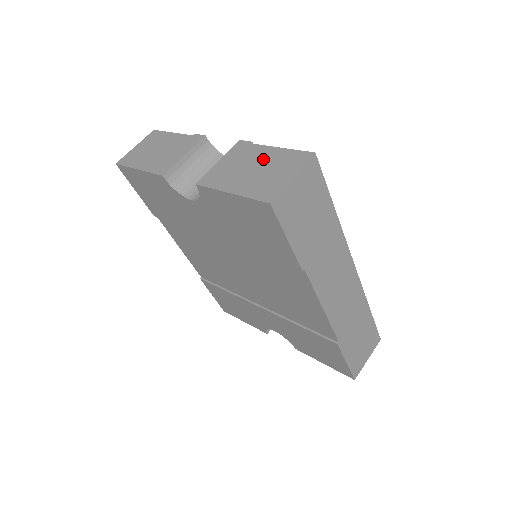
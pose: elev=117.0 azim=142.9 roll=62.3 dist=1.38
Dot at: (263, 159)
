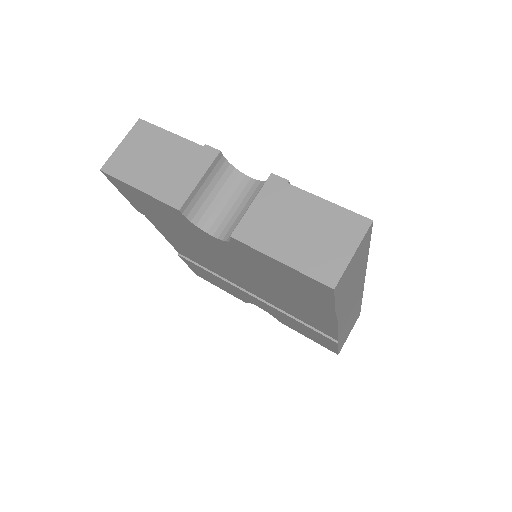
Dot at: (310, 215)
